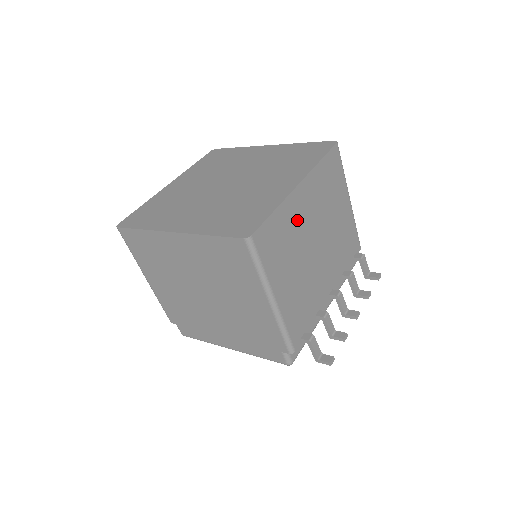
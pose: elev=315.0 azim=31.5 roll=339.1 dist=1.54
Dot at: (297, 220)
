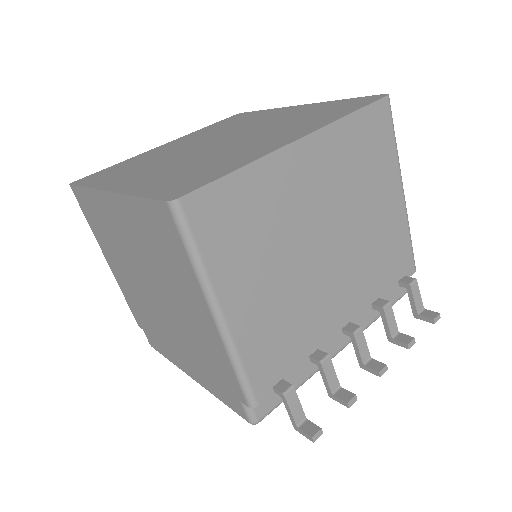
Dot at: (287, 197)
